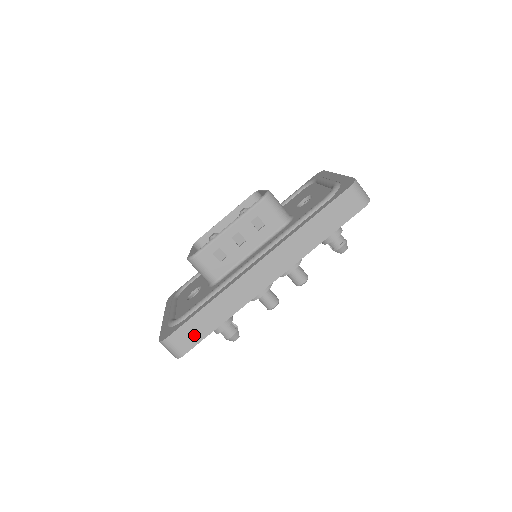
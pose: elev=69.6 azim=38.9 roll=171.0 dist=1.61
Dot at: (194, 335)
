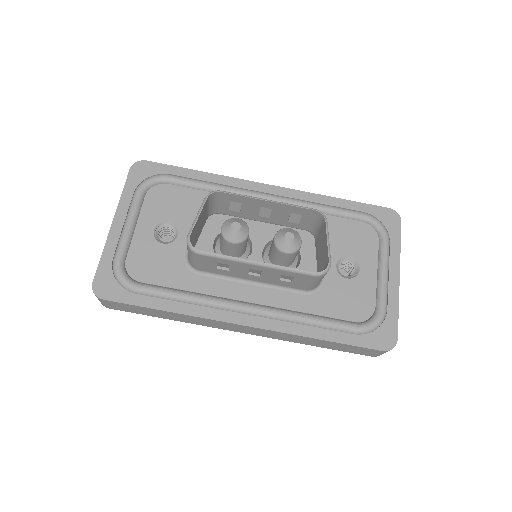
Dot at: (133, 310)
